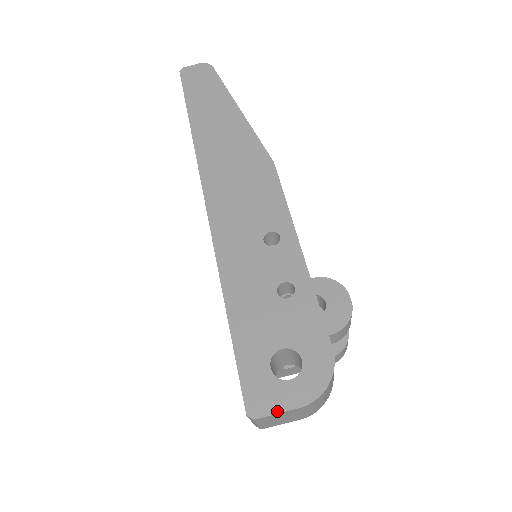
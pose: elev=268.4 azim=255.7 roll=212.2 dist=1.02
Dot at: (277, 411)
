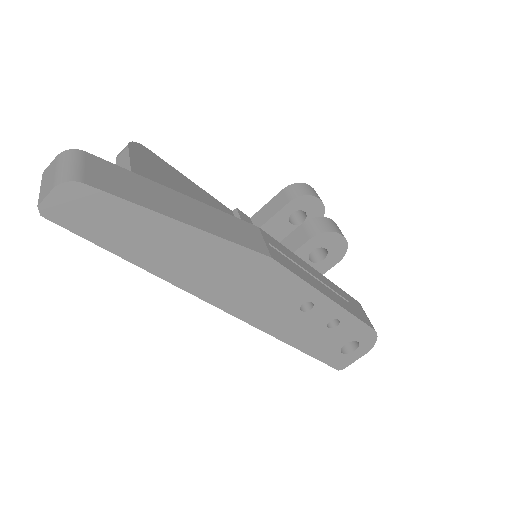
Dot at: (353, 362)
